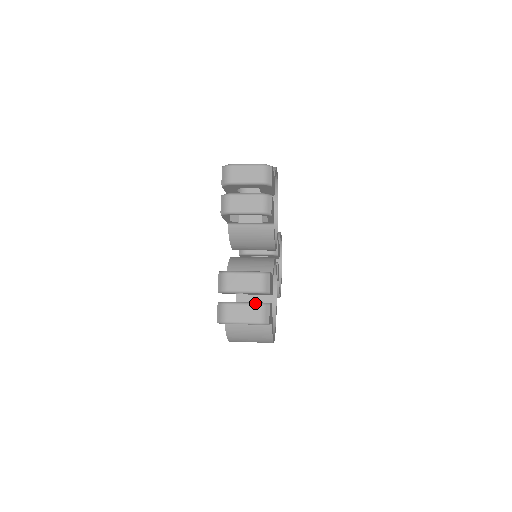
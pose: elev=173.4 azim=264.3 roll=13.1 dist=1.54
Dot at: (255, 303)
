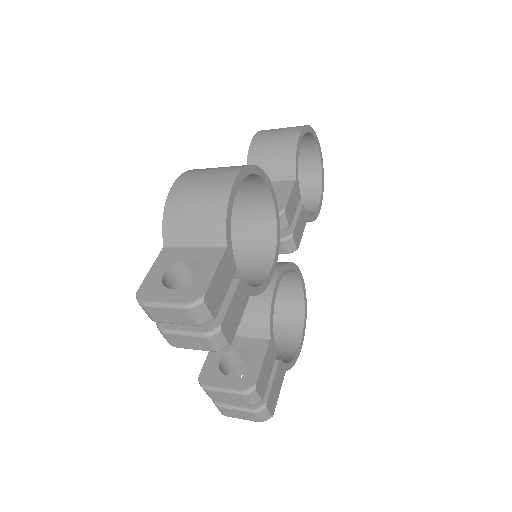
Dot at: (248, 411)
